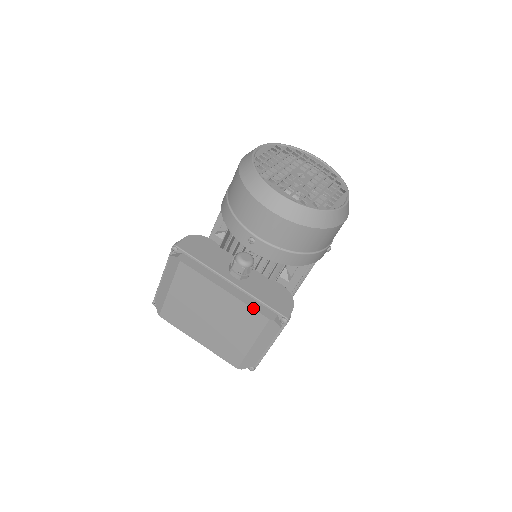
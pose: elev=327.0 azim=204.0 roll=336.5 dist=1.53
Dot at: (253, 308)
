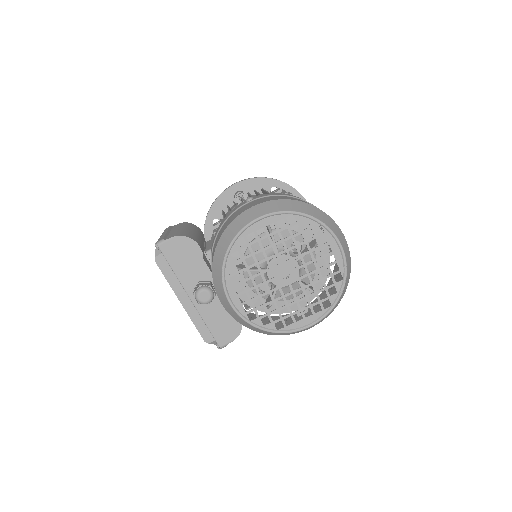
Dot at: (196, 328)
